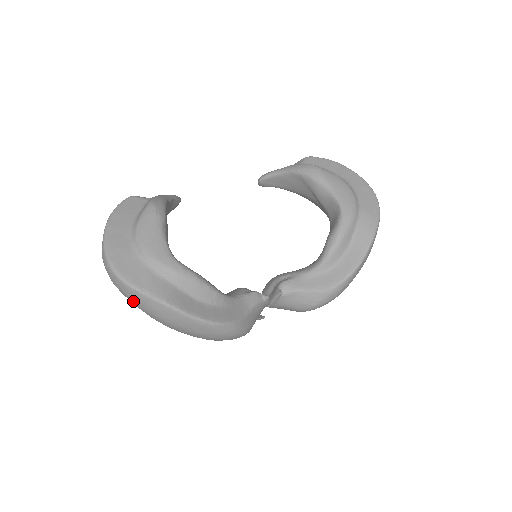
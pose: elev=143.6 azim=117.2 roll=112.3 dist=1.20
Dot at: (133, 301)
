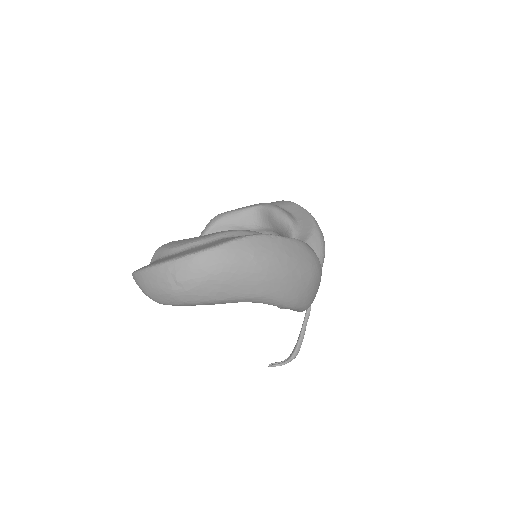
Dot at: (239, 263)
